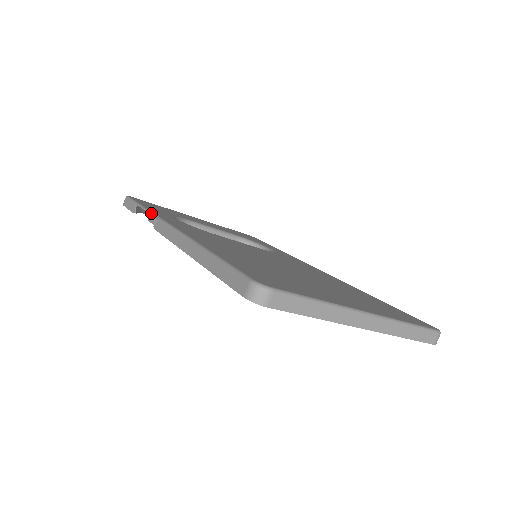
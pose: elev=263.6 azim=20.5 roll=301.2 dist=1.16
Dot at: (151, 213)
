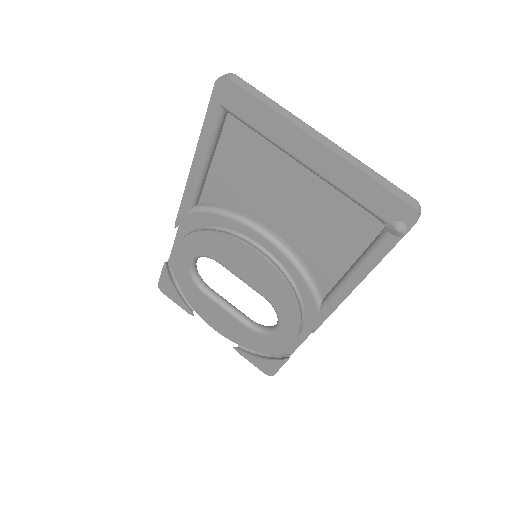
Dot at: (177, 233)
